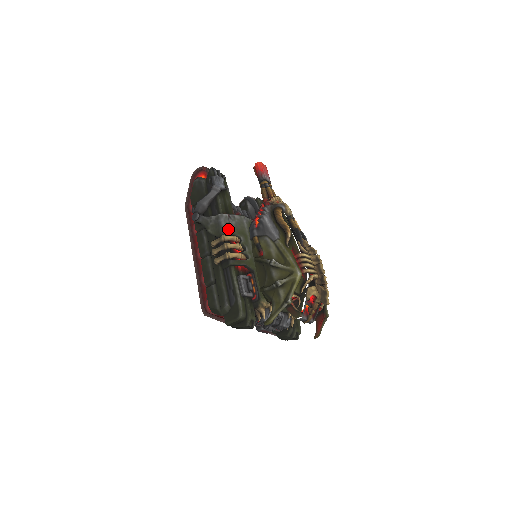
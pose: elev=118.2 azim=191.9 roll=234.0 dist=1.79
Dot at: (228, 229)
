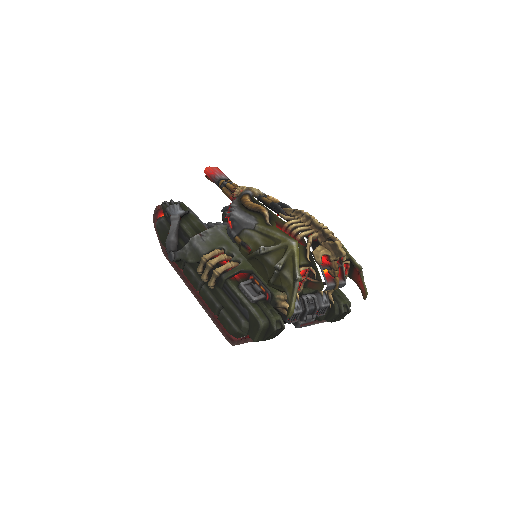
Dot at: (205, 247)
